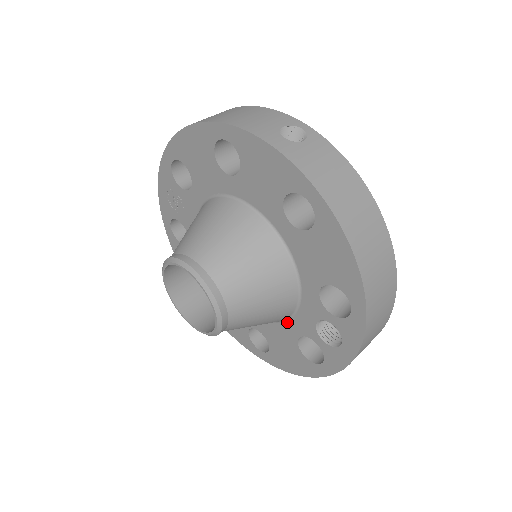
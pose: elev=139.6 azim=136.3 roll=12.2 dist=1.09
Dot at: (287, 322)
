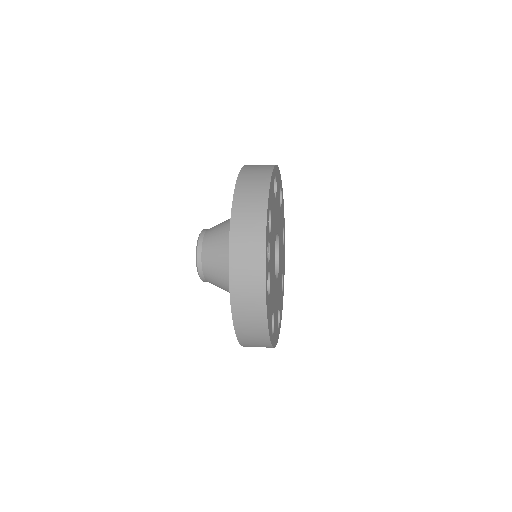
Dot at: occluded
